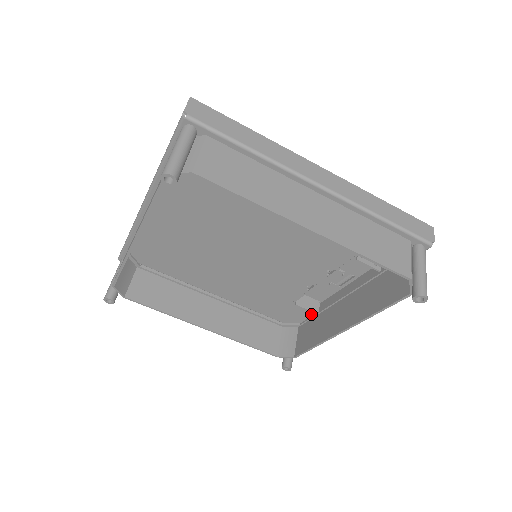
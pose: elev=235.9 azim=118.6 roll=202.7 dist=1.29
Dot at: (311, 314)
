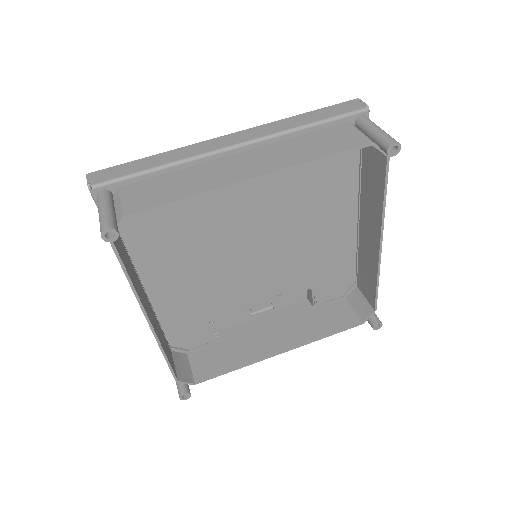
Dot at: (209, 340)
